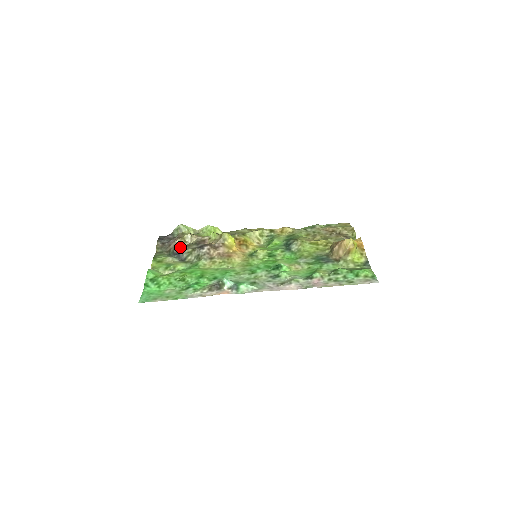
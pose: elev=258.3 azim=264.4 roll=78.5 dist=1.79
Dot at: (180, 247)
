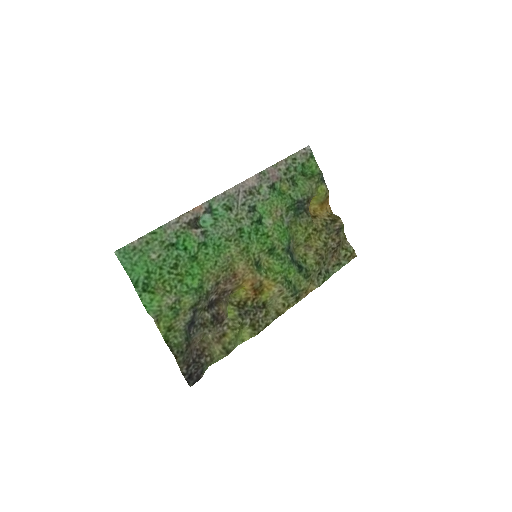
Dot at: (198, 333)
